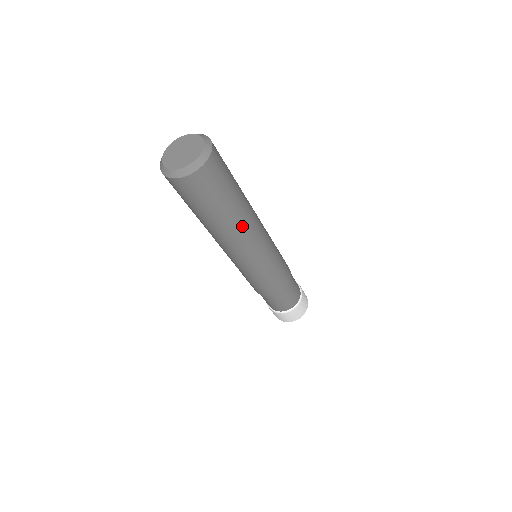
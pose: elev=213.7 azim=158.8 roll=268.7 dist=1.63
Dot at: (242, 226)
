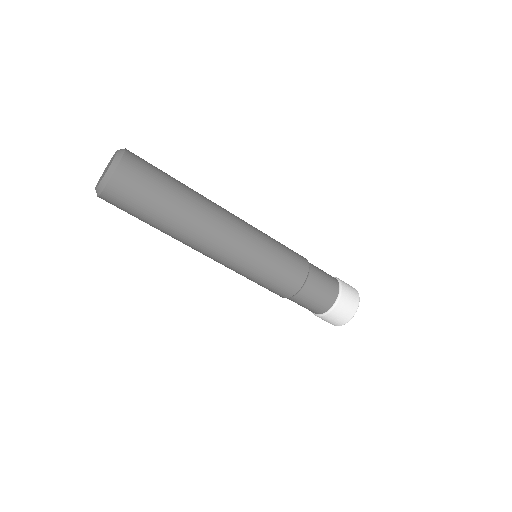
Dot at: (196, 227)
